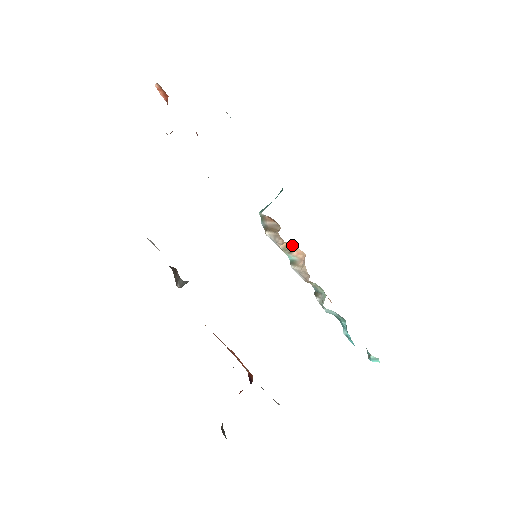
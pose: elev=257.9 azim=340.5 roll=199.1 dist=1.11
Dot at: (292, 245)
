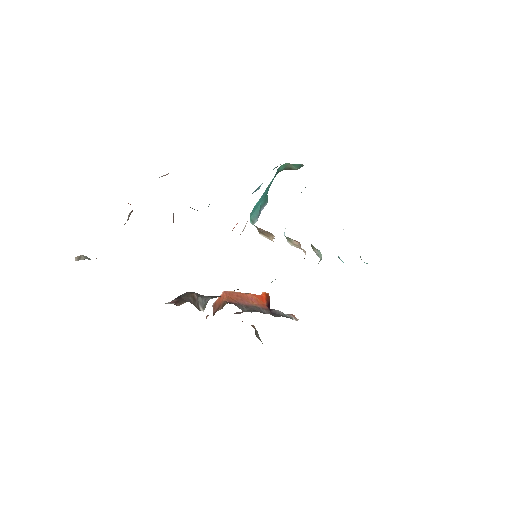
Dot at: occluded
